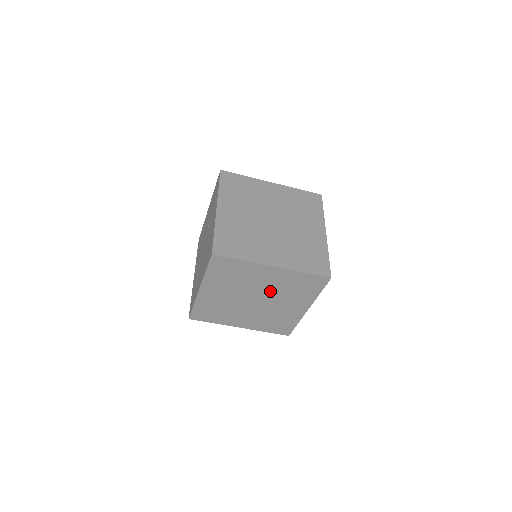
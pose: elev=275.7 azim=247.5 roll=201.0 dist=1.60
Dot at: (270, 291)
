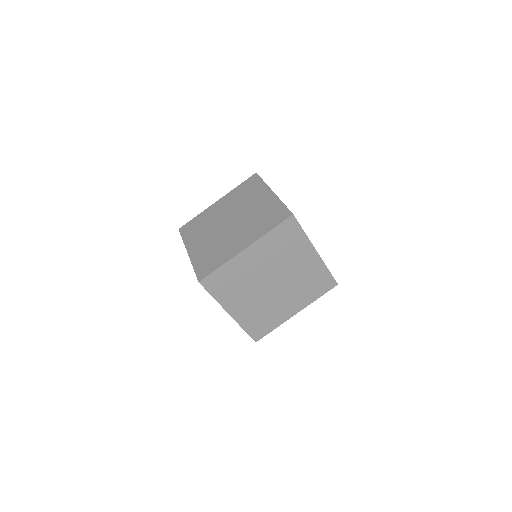
Dot at: occluded
